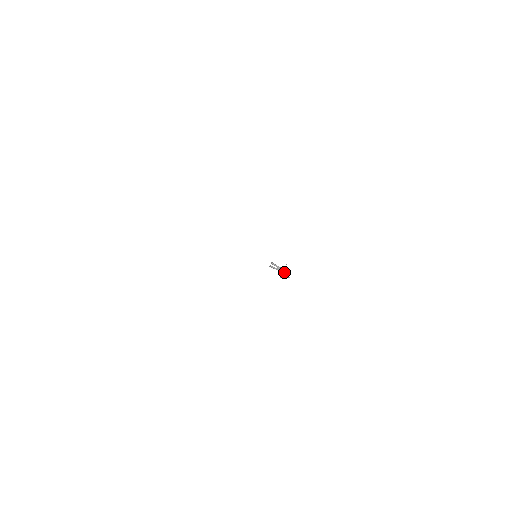
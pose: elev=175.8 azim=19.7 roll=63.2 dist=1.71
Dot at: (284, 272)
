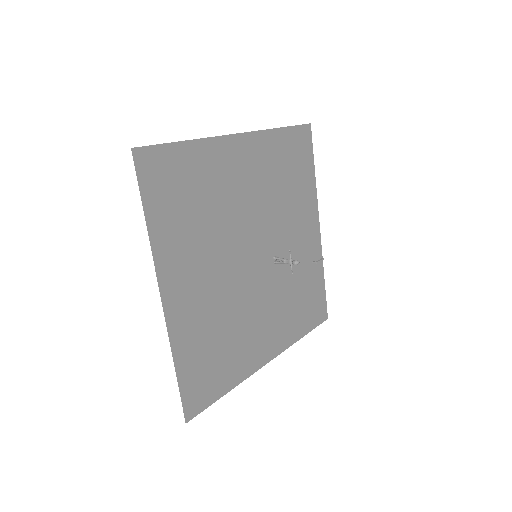
Dot at: (293, 263)
